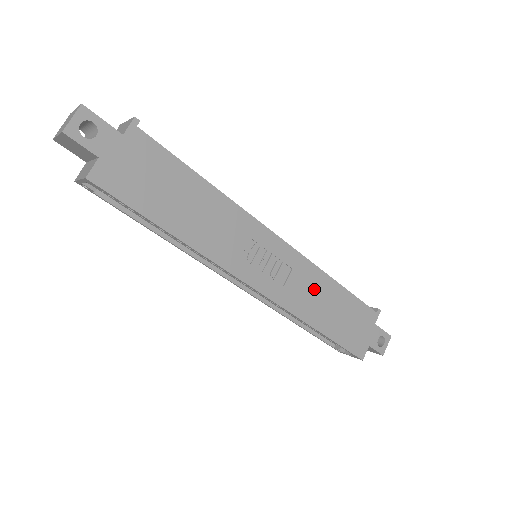
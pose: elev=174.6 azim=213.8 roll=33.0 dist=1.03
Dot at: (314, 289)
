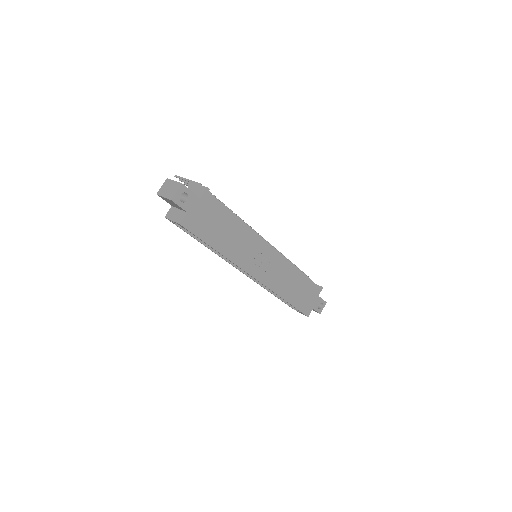
Dot at: (287, 277)
